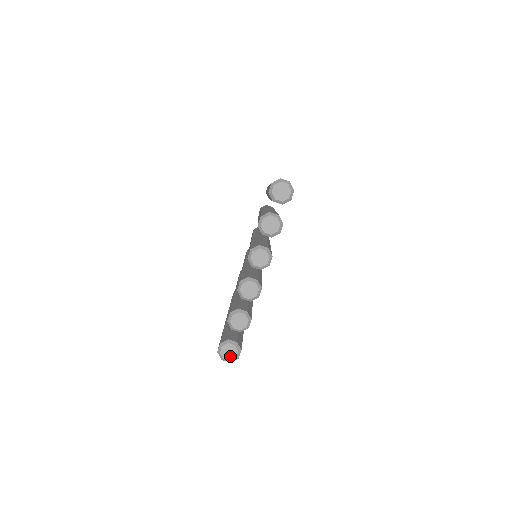
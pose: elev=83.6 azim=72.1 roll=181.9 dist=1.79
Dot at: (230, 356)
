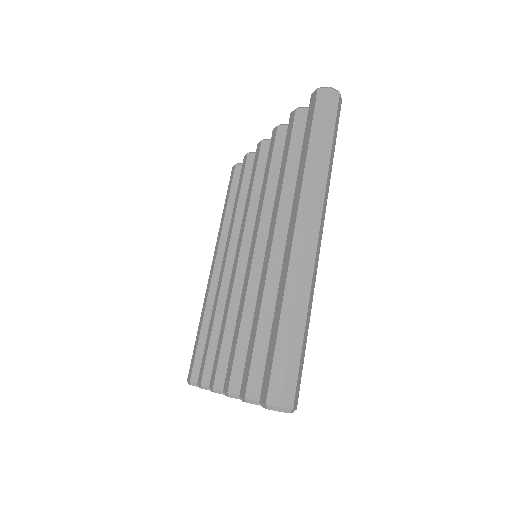
Dot at: occluded
